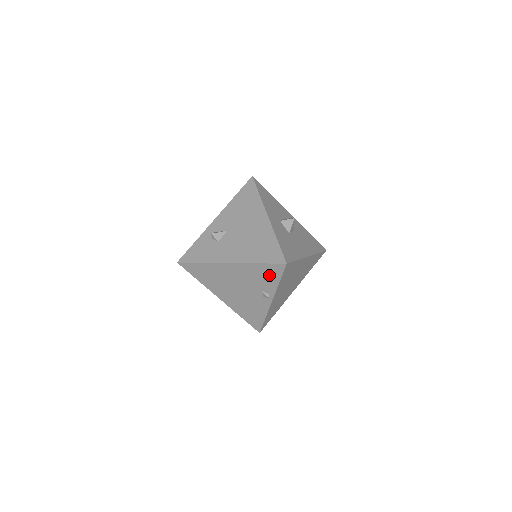
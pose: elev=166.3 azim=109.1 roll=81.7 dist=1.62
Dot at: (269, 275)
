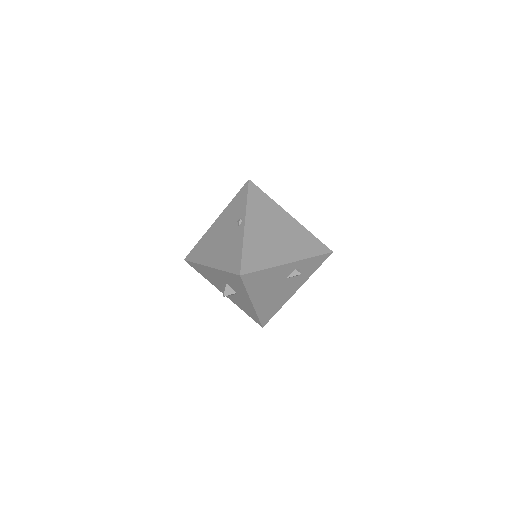
Dot at: (240, 201)
